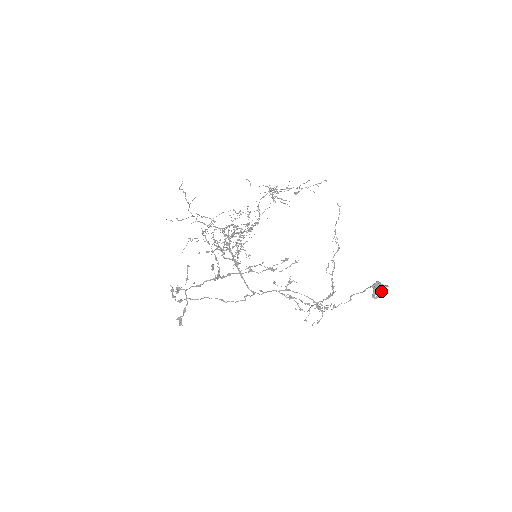
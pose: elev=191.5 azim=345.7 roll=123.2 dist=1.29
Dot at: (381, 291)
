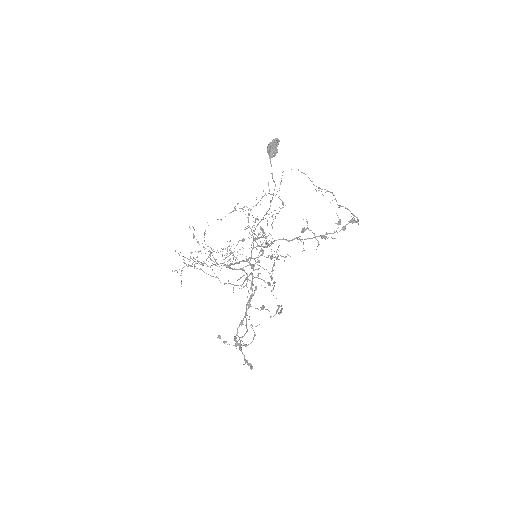
Dot at: (272, 147)
